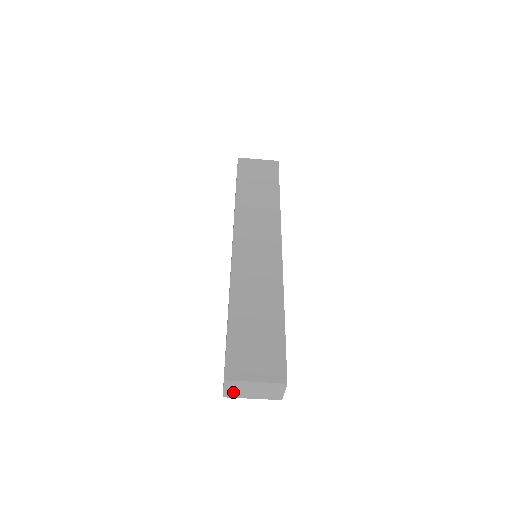
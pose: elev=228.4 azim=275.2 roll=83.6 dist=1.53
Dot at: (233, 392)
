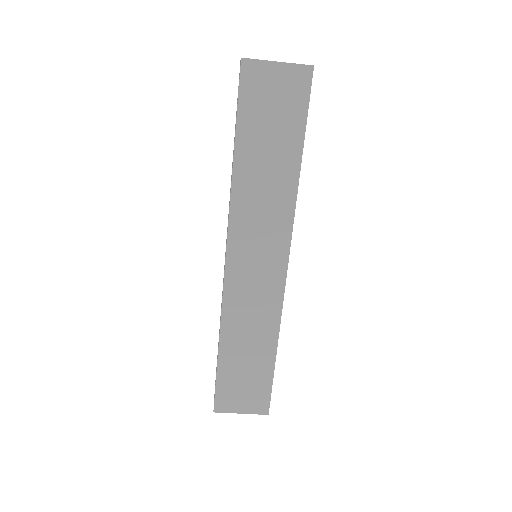
Dot at: occluded
